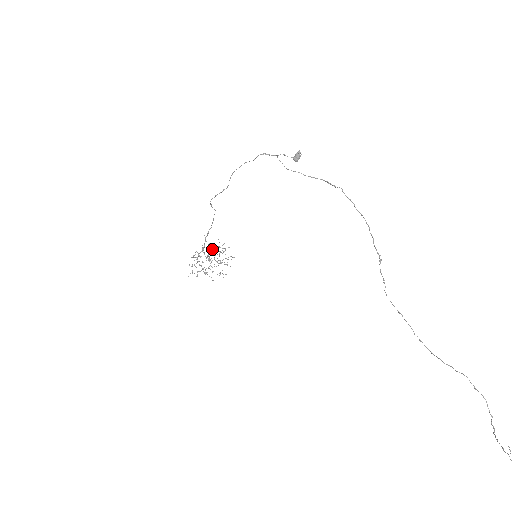
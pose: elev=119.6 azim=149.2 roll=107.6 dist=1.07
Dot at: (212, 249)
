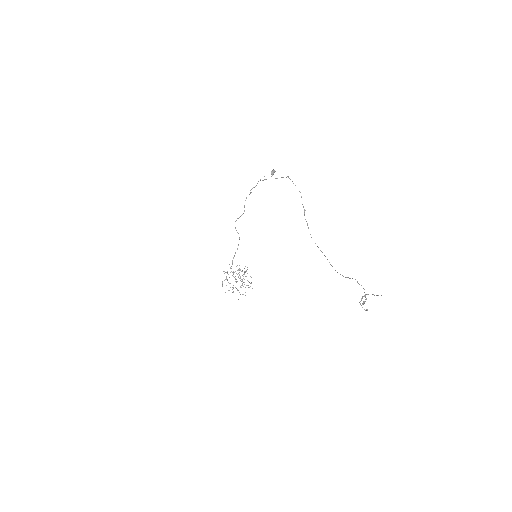
Dot at: (239, 272)
